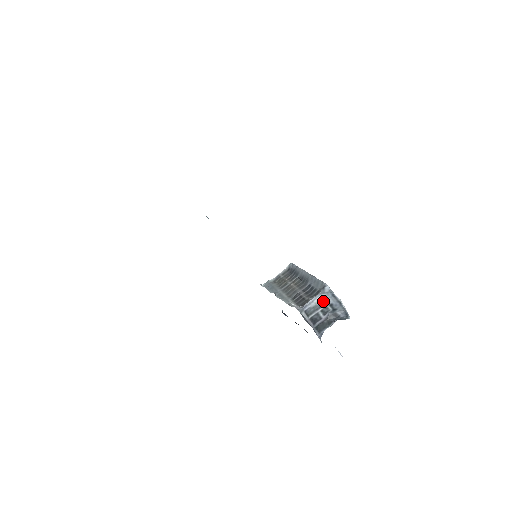
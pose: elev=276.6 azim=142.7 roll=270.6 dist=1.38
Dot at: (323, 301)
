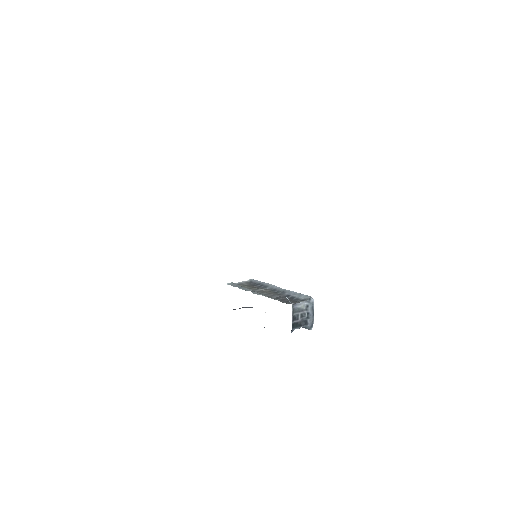
Dot at: (305, 308)
